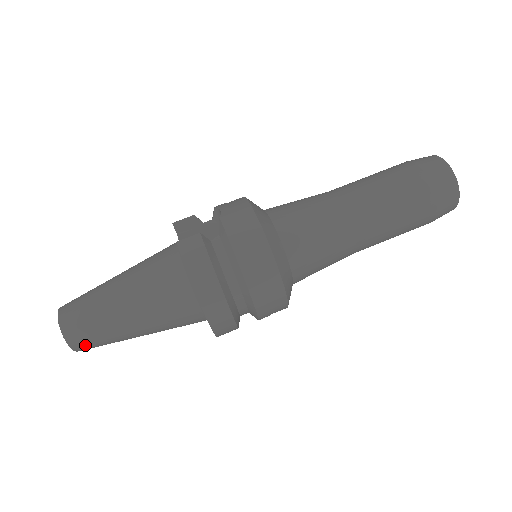
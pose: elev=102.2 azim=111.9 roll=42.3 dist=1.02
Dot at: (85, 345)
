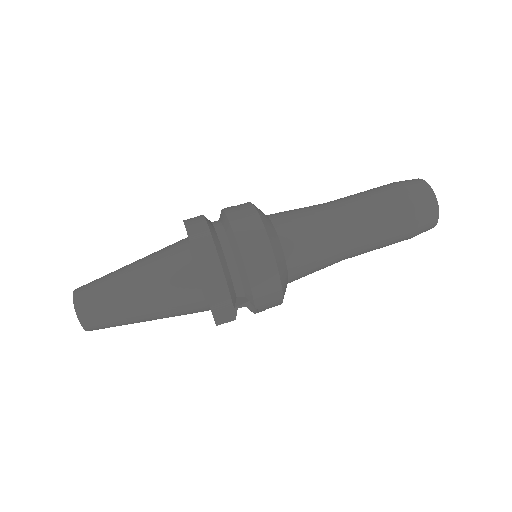
Dot at: (88, 308)
